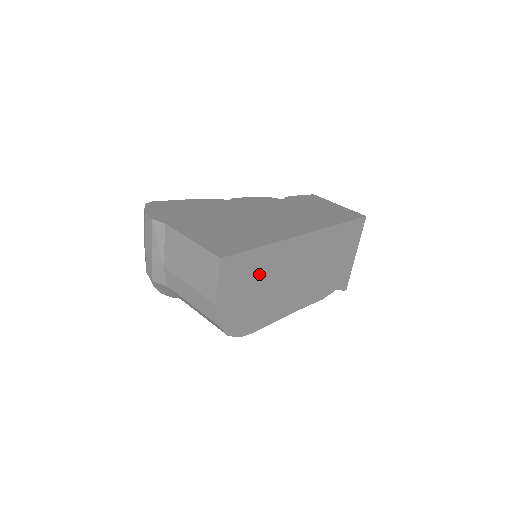
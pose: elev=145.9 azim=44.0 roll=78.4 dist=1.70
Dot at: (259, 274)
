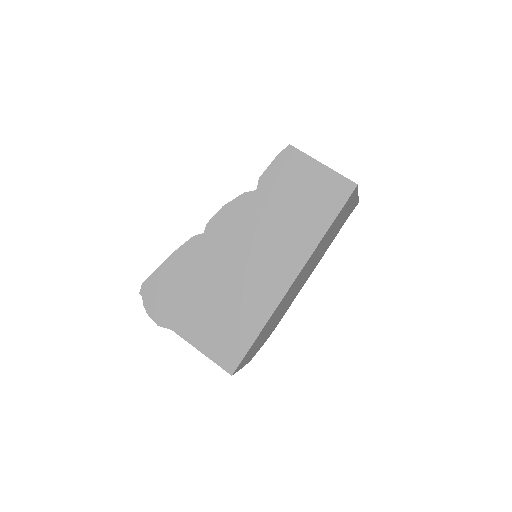
Dot at: (266, 329)
